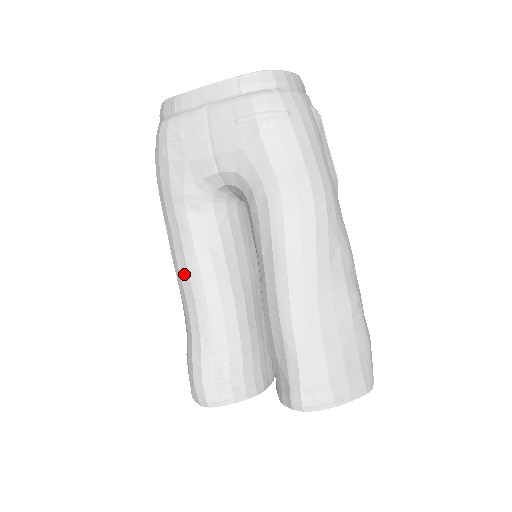
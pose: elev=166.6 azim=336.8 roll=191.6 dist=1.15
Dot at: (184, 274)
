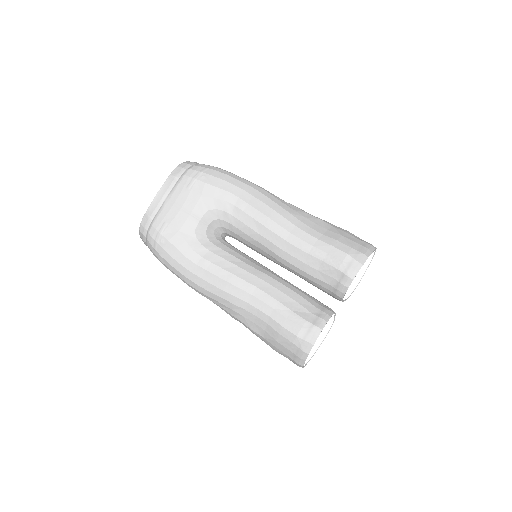
Dot at: (230, 289)
